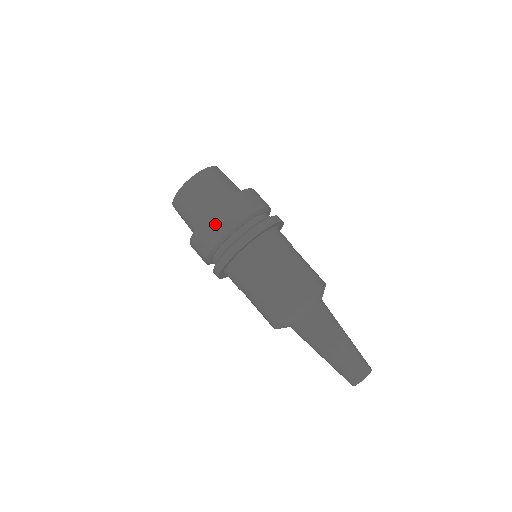
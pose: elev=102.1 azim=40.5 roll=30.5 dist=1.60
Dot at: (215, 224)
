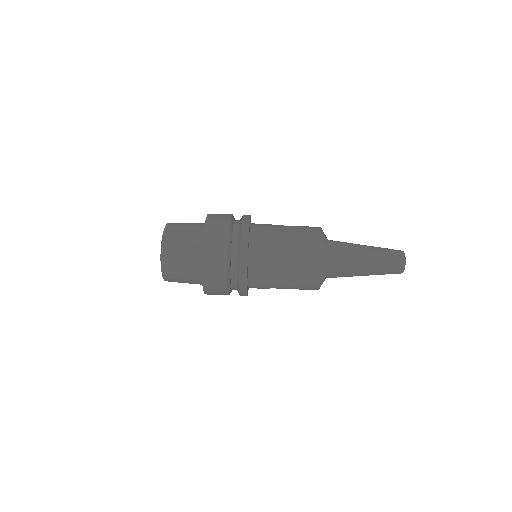
Dot at: (216, 225)
